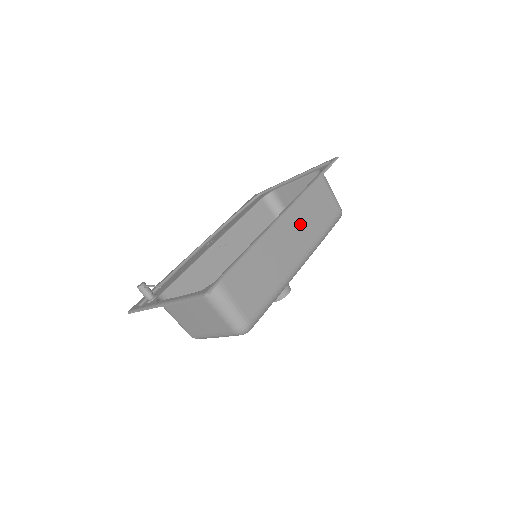
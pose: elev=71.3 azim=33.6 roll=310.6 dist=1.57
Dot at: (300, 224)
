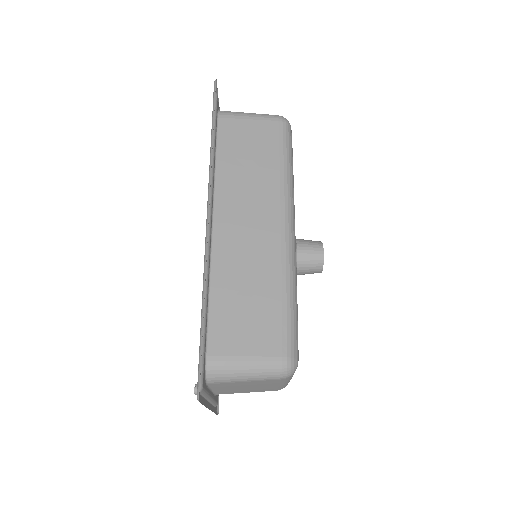
Dot at: (245, 194)
